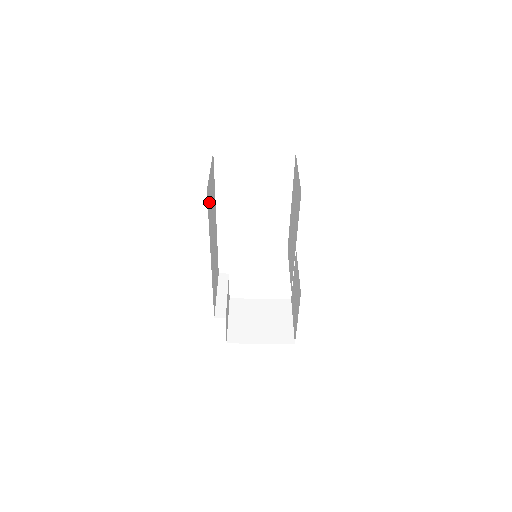
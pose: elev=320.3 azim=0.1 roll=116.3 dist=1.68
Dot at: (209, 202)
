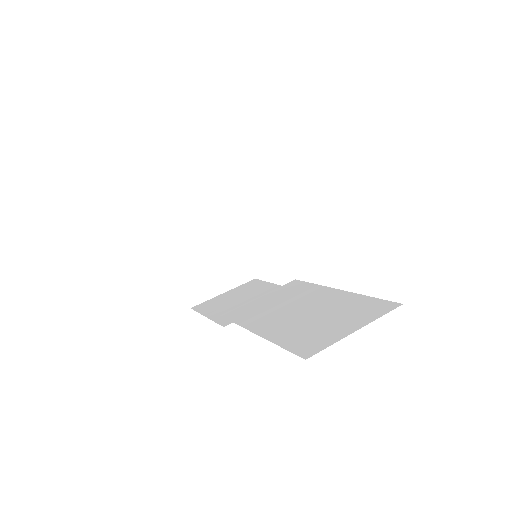
Dot at: occluded
